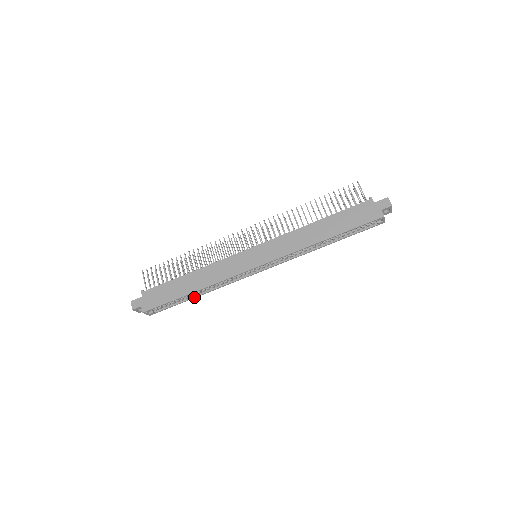
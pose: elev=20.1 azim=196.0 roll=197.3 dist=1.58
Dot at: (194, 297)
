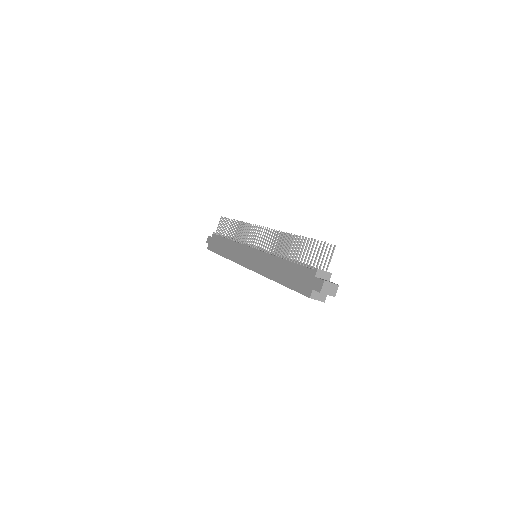
Dot at: occluded
